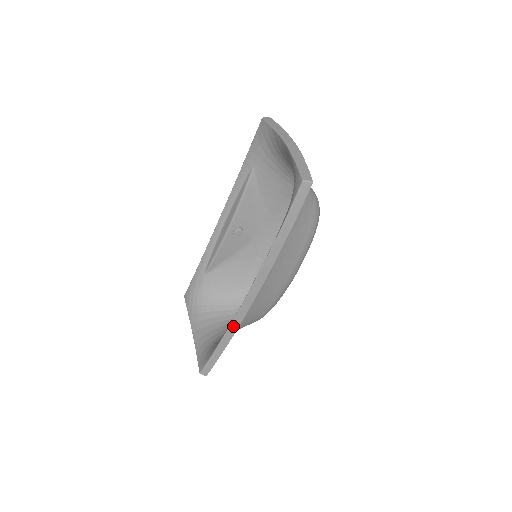
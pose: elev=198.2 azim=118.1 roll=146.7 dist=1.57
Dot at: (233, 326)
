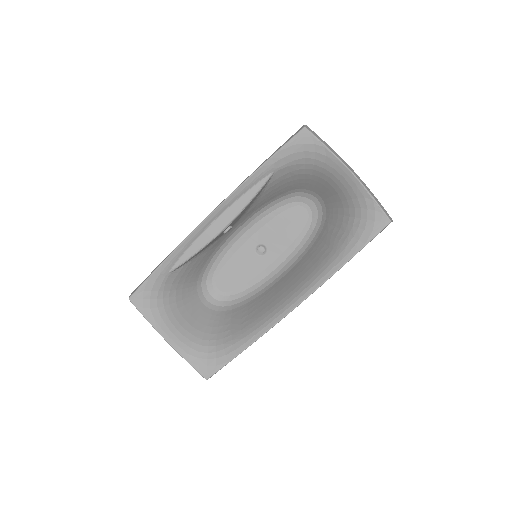
Dot at: occluded
